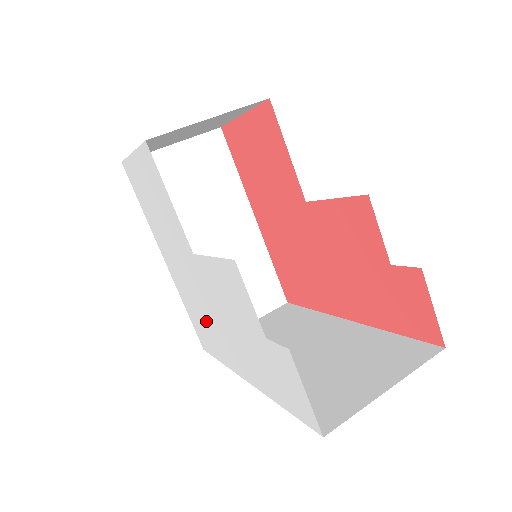
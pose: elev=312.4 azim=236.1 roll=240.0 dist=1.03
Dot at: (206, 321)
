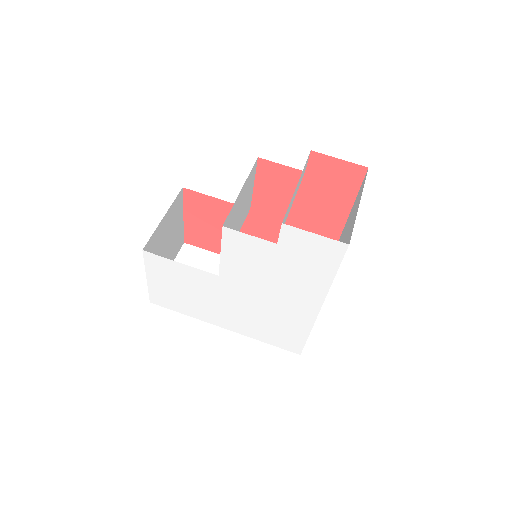
Dot at: (272, 318)
